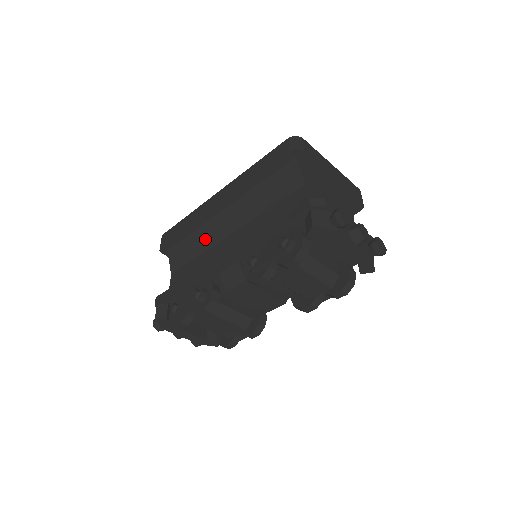
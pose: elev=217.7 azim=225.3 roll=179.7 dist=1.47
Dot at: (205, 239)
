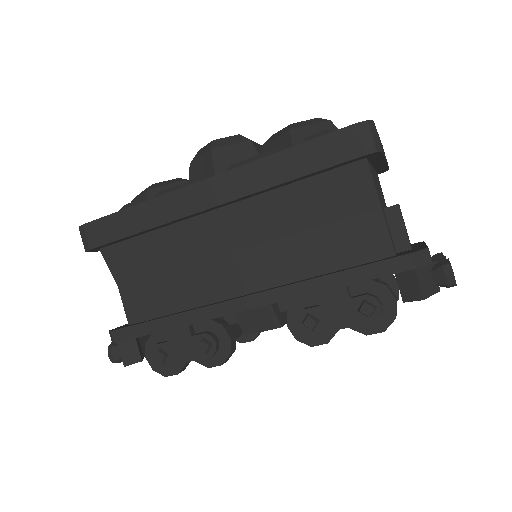
Dot at: (183, 248)
